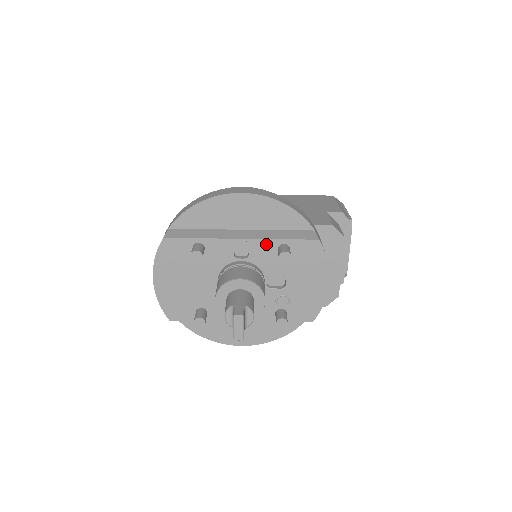
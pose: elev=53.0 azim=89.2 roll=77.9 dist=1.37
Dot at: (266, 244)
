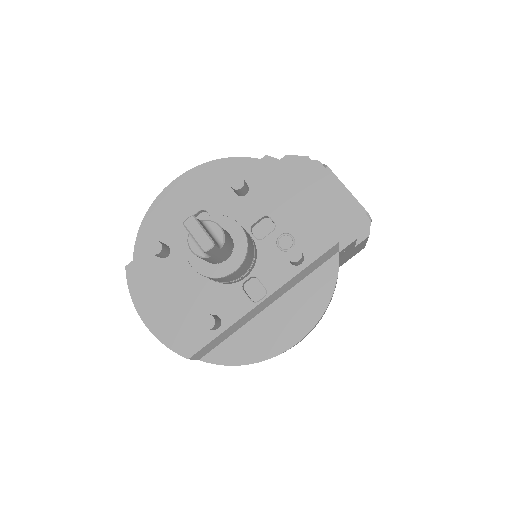
Dot at: (221, 198)
